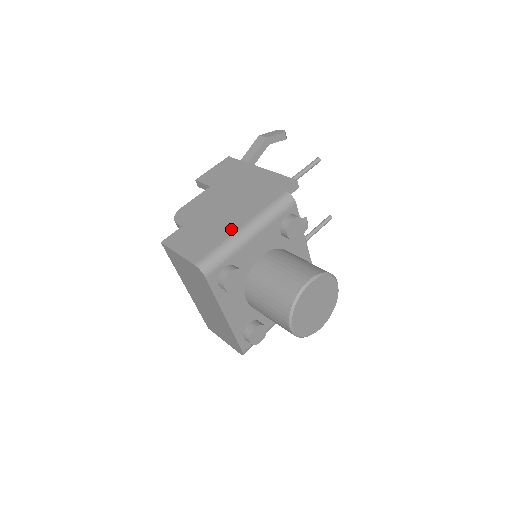
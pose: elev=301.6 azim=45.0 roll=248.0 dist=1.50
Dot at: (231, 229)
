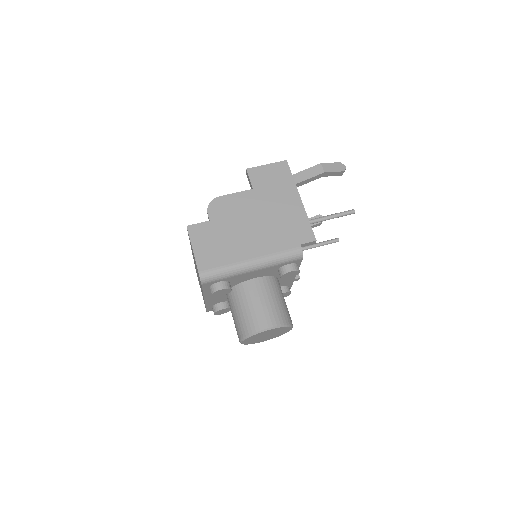
Dot at: (241, 256)
